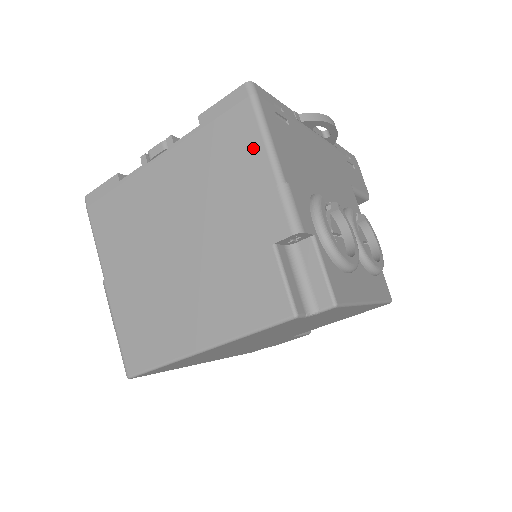
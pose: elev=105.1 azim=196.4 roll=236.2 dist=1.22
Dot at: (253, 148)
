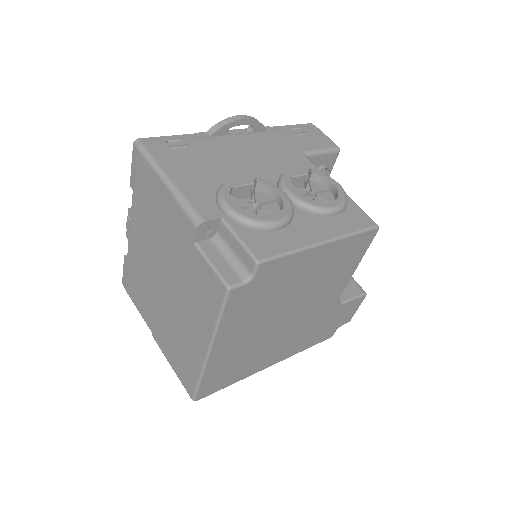
Dot at: (156, 184)
